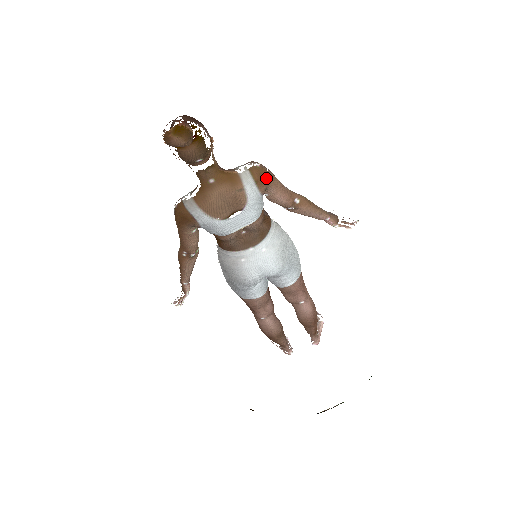
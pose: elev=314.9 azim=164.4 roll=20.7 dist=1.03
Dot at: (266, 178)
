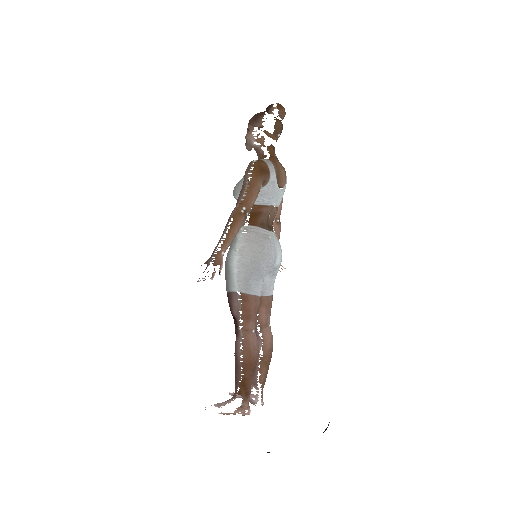
Dot at: occluded
